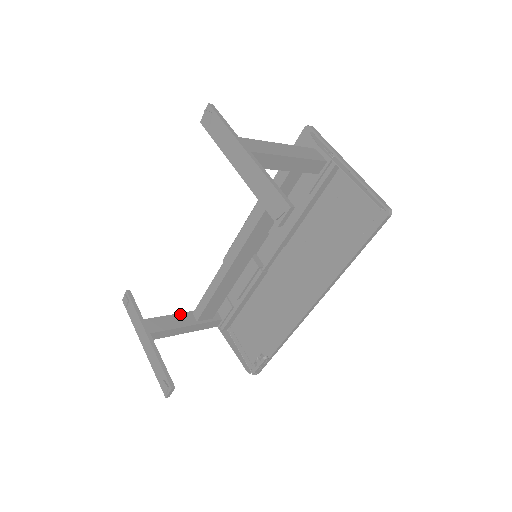
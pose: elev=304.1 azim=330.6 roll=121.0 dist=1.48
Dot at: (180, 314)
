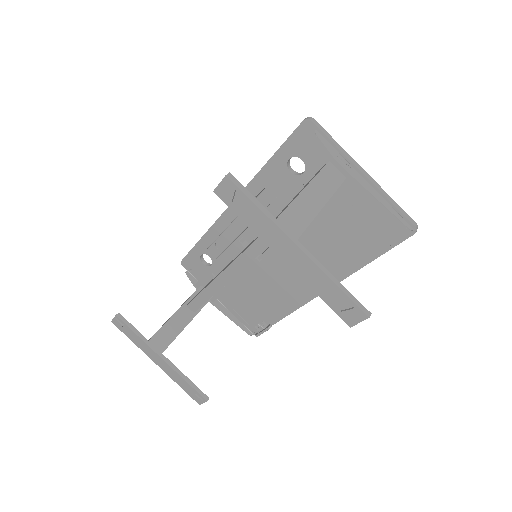
Dot at: (176, 313)
